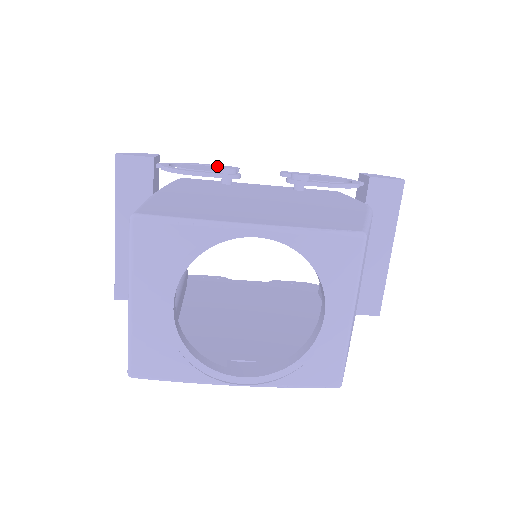
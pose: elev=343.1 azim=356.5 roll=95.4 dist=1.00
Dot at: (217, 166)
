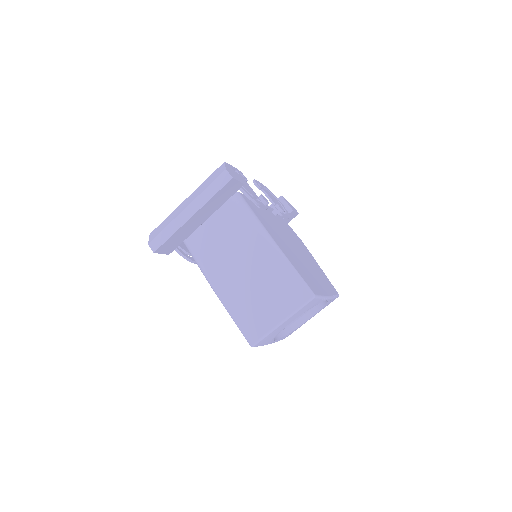
Dot at: (240, 174)
